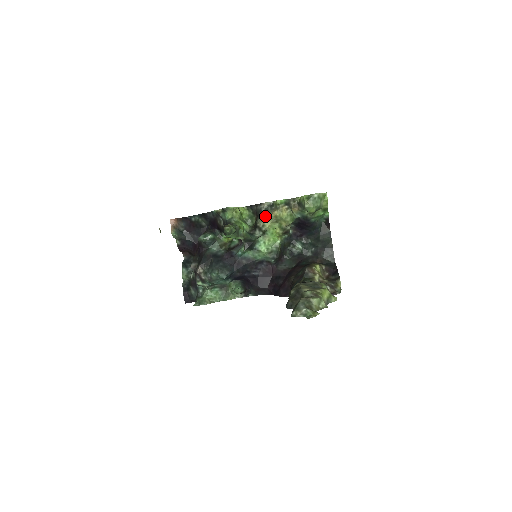
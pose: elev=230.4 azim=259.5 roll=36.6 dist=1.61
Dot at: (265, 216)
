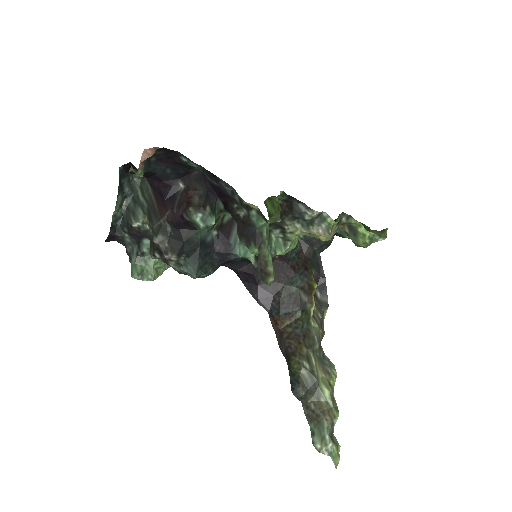
Dot at: (303, 226)
